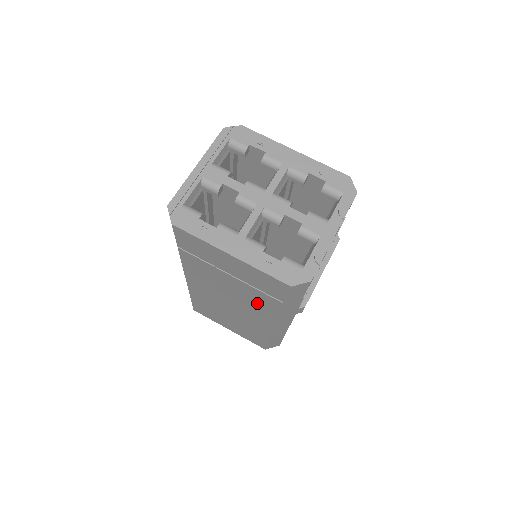
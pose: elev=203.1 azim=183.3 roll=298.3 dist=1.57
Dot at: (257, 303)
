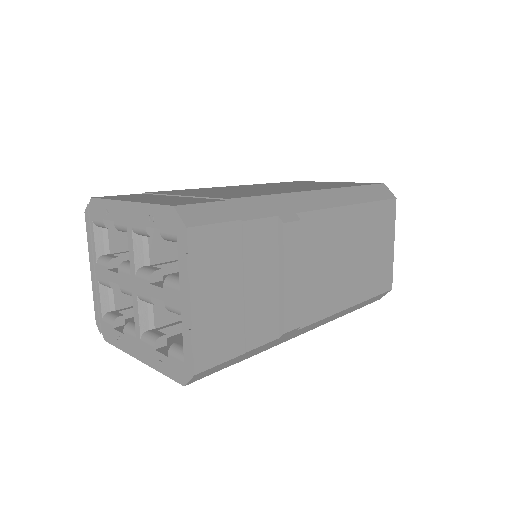
Dot at: occluded
